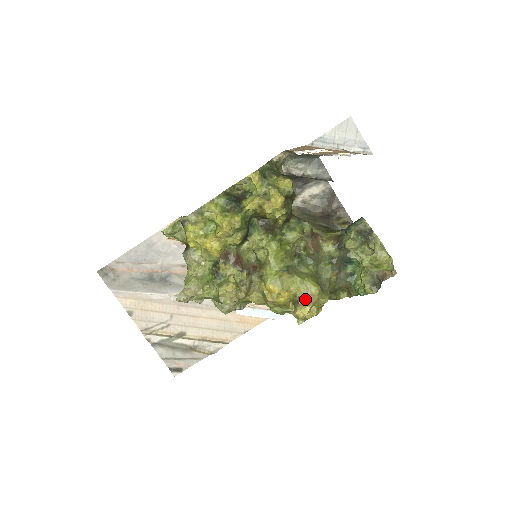
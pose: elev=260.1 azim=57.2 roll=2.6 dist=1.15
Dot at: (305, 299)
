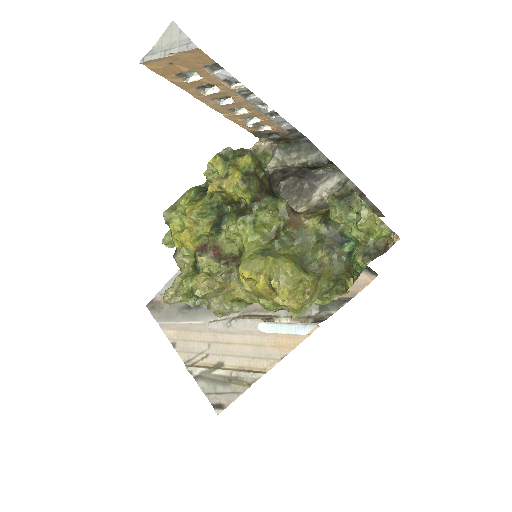
Dot at: (278, 280)
